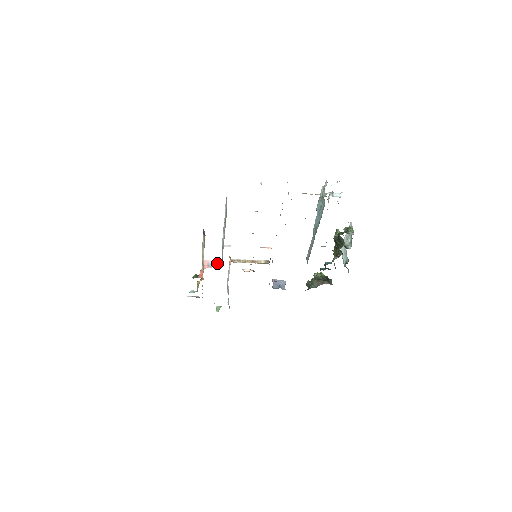
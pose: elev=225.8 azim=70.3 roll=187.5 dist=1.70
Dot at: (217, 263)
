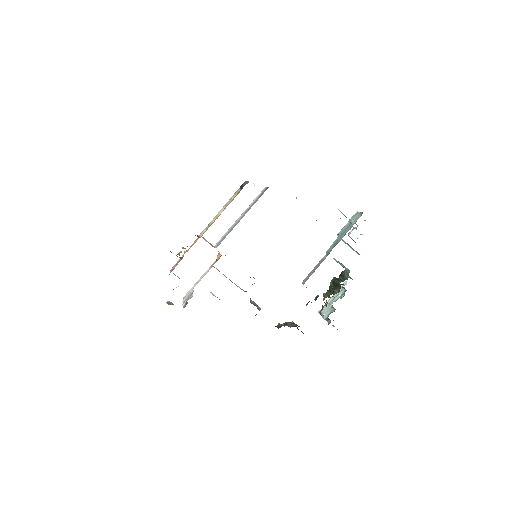
Dot at: (212, 245)
